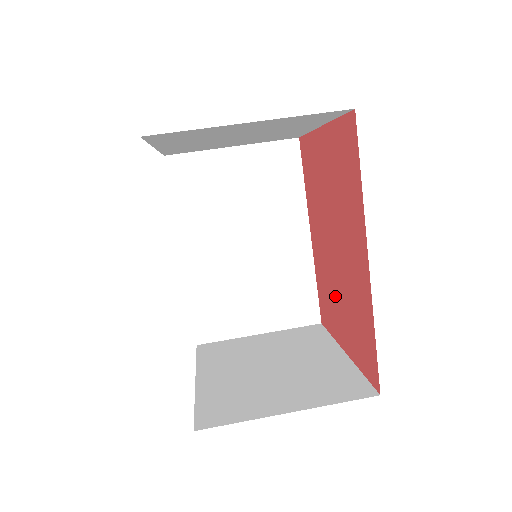
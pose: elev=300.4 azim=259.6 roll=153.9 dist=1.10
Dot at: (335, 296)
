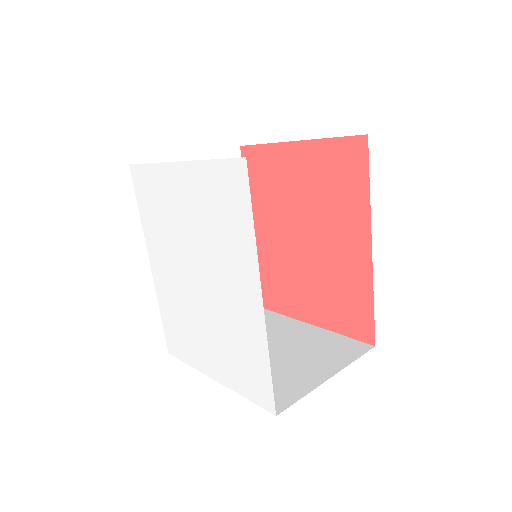
Dot at: (300, 281)
